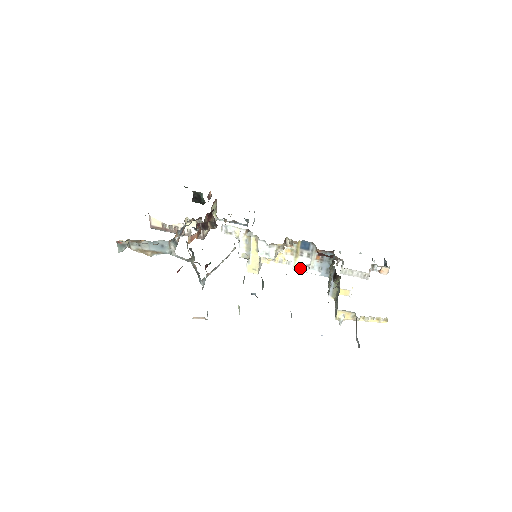
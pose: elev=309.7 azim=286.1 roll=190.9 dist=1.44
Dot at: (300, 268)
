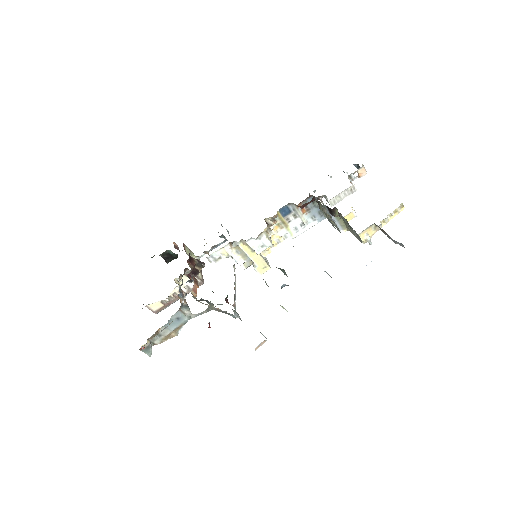
Dot at: (298, 232)
